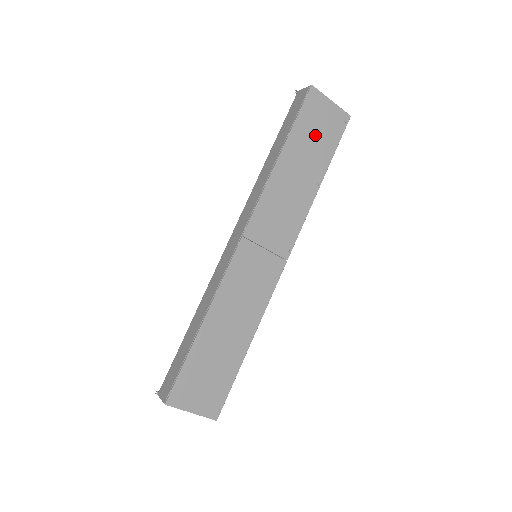
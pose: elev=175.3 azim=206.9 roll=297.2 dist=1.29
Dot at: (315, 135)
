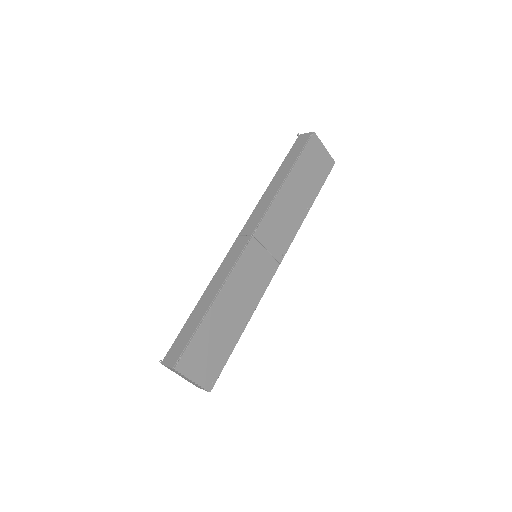
Dot at: (311, 170)
